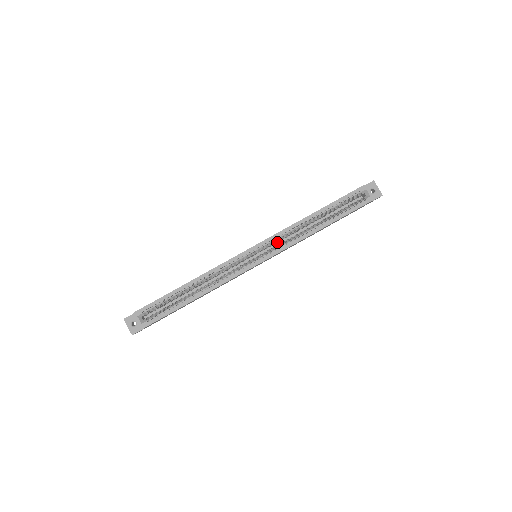
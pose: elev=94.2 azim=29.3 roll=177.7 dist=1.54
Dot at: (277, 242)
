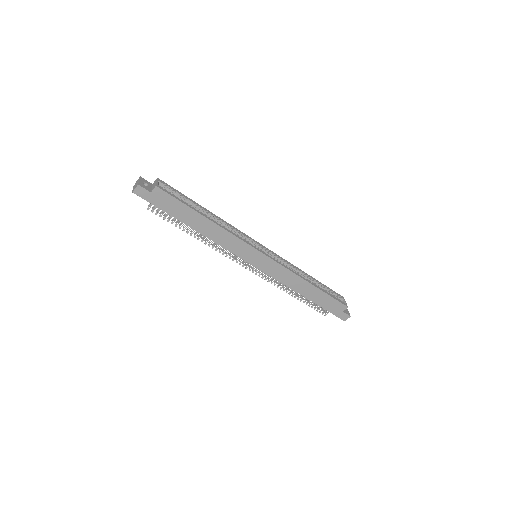
Dot at: occluded
